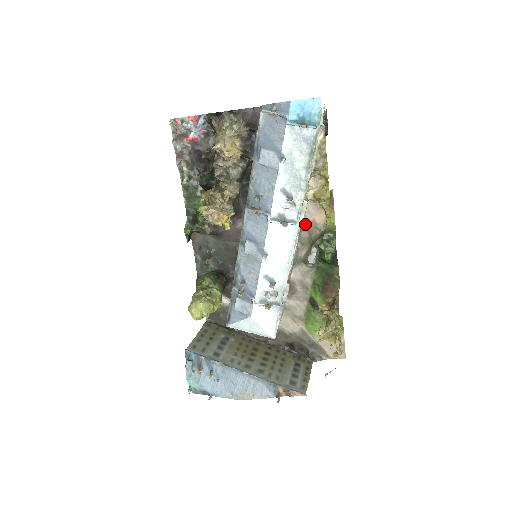
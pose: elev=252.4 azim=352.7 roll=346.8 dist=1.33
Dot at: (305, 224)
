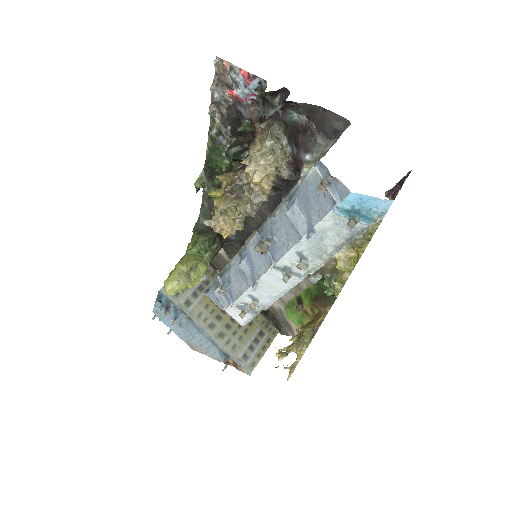
Dot at: occluded
